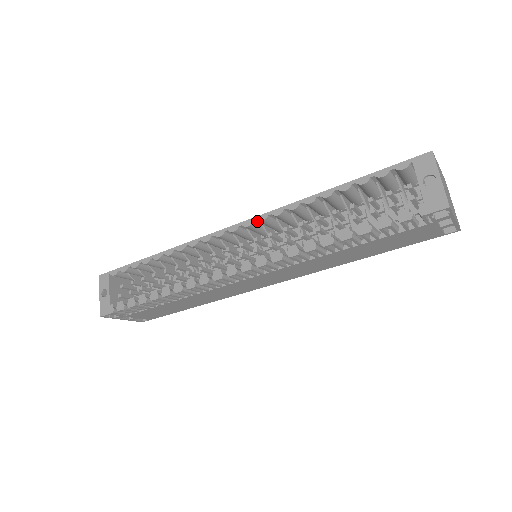
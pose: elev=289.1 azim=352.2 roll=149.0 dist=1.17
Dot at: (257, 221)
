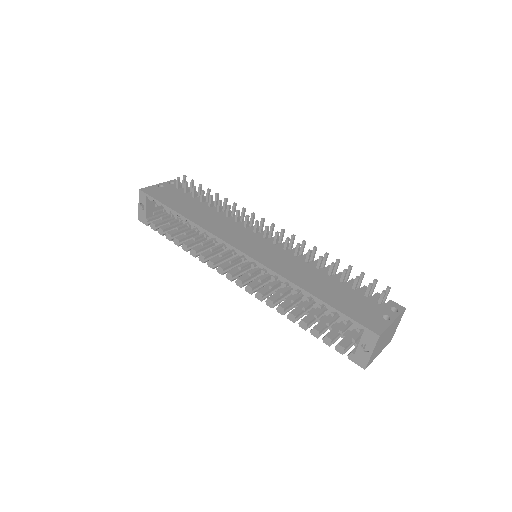
Dot at: (257, 261)
